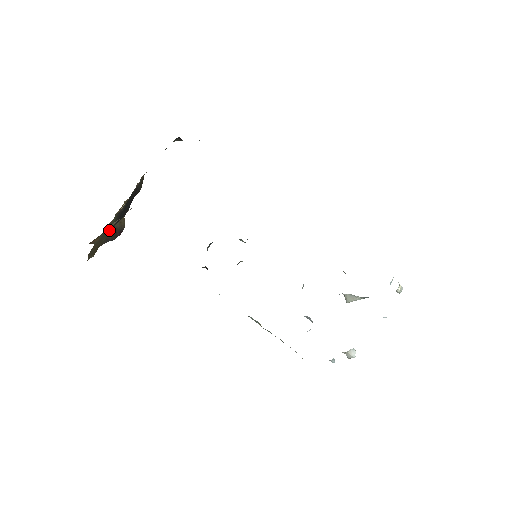
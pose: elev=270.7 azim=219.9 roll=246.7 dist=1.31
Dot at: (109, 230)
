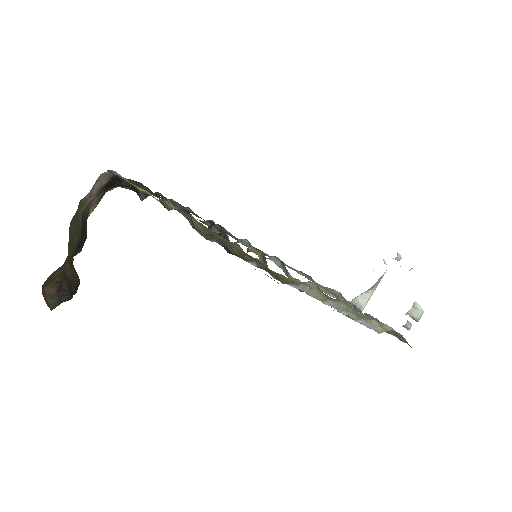
Dot at: (79, 226)
